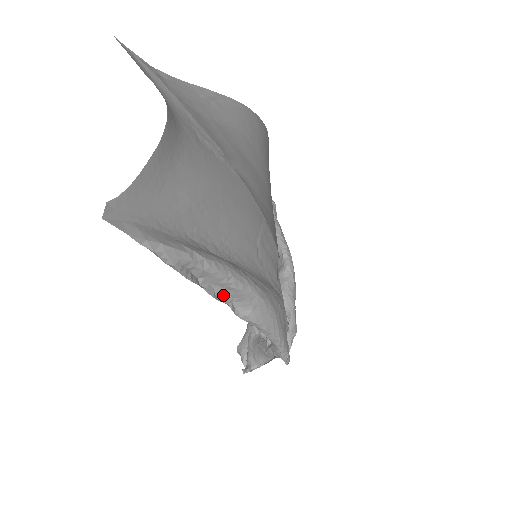
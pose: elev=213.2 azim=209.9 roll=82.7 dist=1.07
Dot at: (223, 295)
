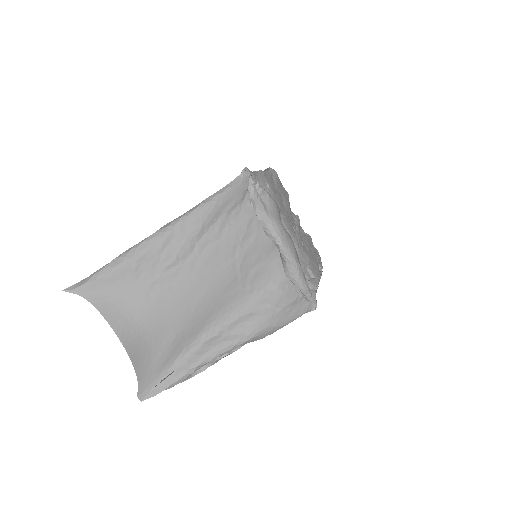
Dot at: occluded
